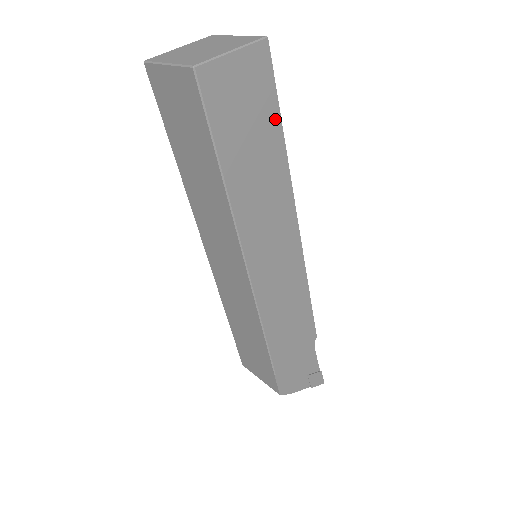
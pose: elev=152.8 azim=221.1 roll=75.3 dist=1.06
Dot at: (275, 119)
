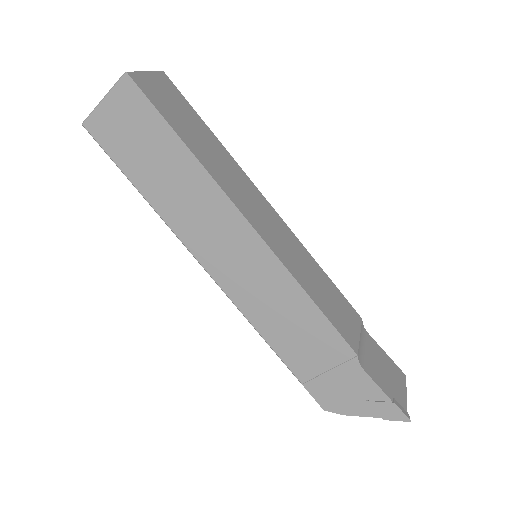
Dot at: (168, 133)
